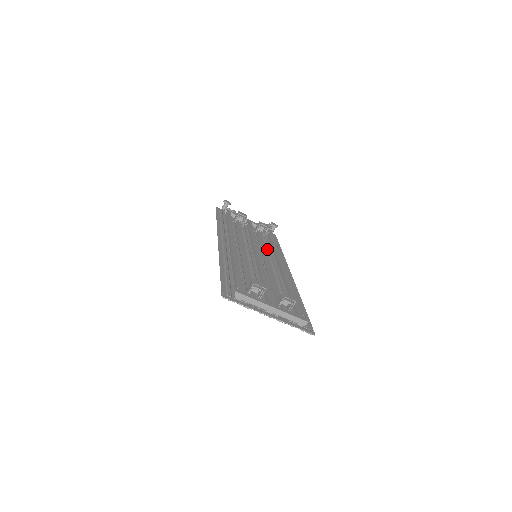
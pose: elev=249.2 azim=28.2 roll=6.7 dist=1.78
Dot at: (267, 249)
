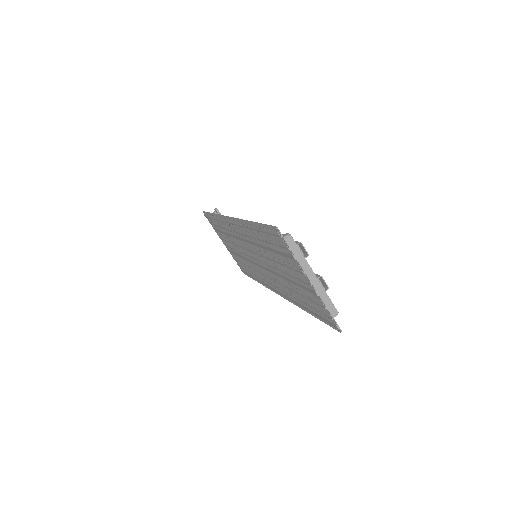
Dot at: occluded
